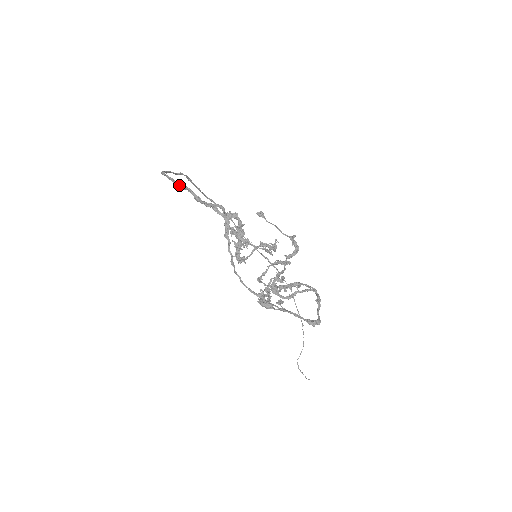
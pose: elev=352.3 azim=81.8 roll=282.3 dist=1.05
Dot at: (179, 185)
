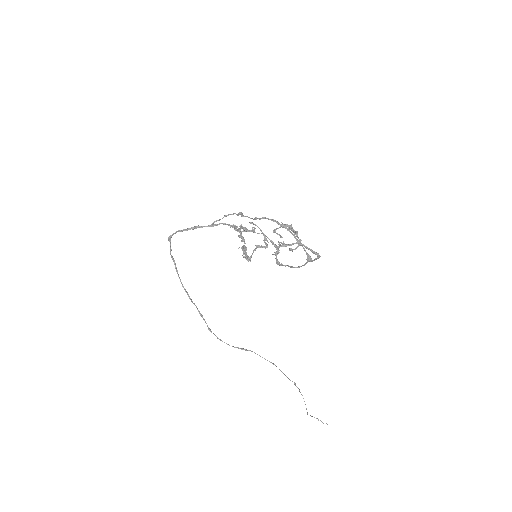
Dot at: (190, 228)
